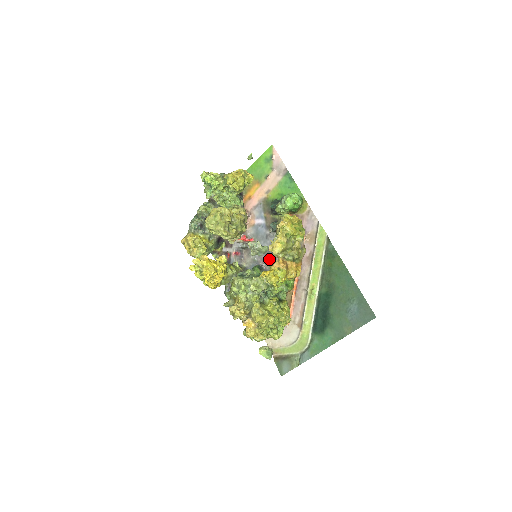
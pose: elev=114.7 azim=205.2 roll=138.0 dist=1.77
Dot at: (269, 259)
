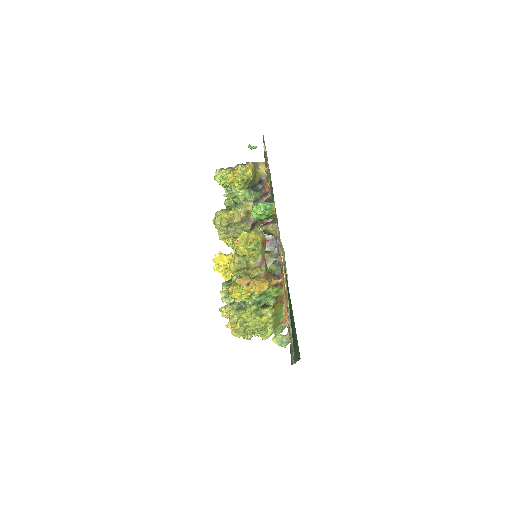
Dot at: occluded
